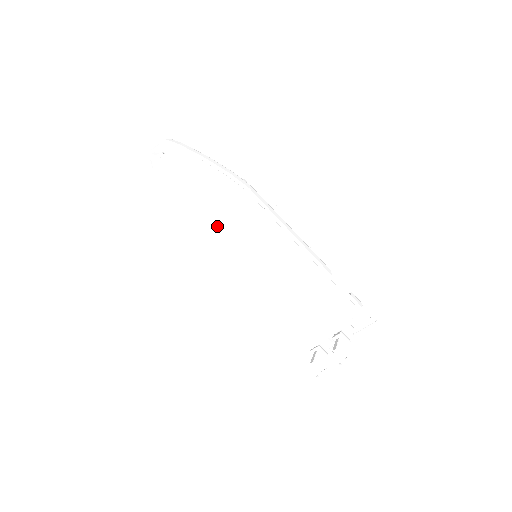
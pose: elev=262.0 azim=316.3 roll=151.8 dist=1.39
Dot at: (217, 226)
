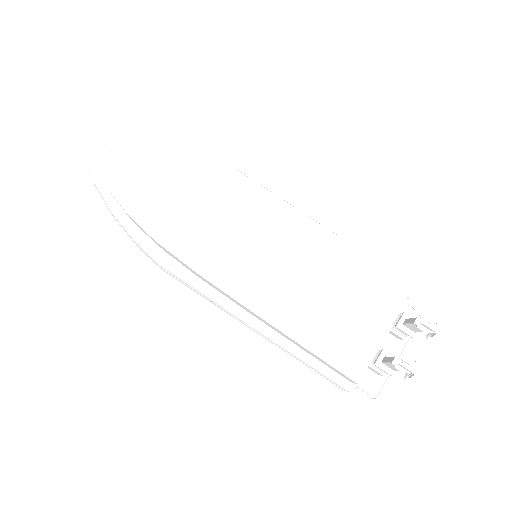
Dot at: (209, 197)
